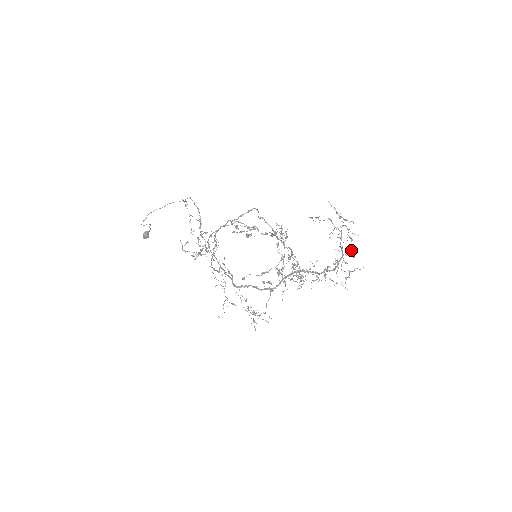
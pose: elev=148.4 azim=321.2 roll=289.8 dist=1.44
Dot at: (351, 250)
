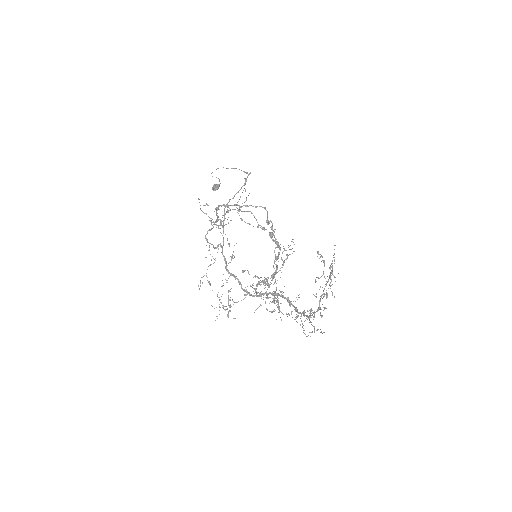
Dot at: (326, 308)
